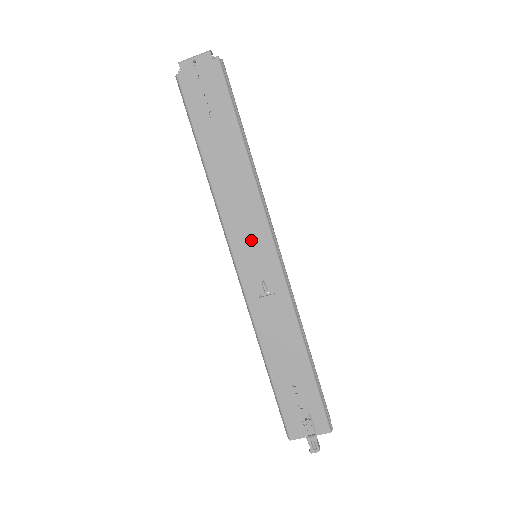
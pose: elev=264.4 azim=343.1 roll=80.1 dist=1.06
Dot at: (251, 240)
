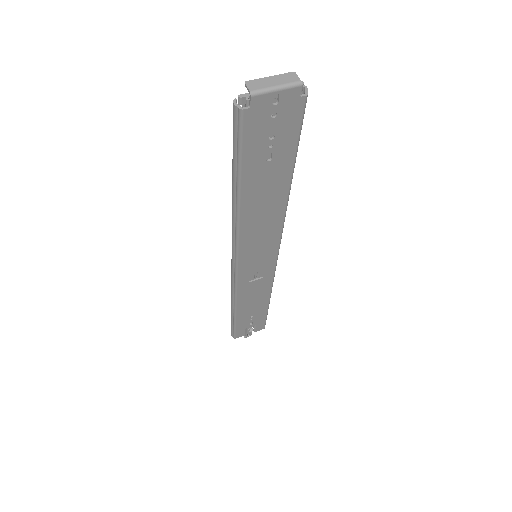
Dot at: (260, 251)
